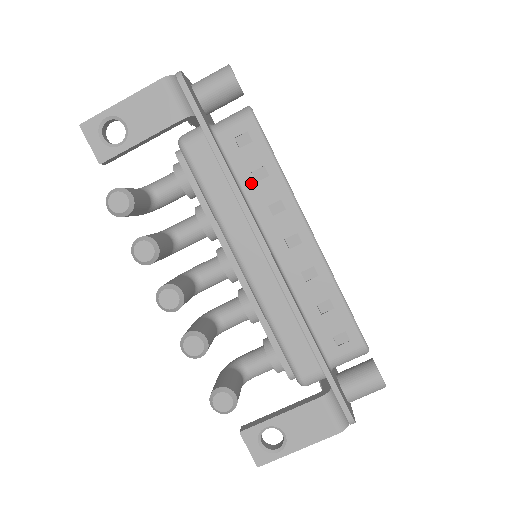
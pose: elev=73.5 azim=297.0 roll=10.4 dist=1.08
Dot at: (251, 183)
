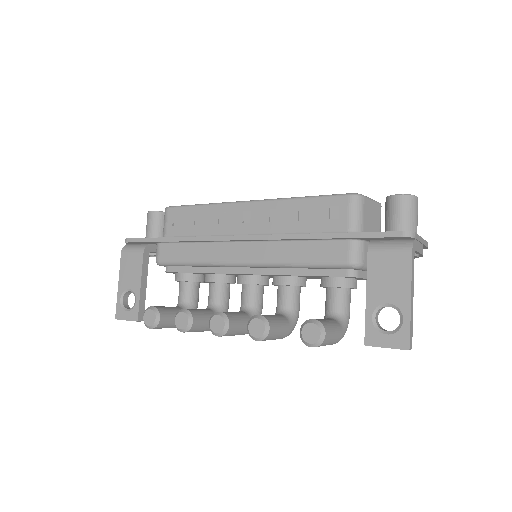
Dot at: (200, 229)
